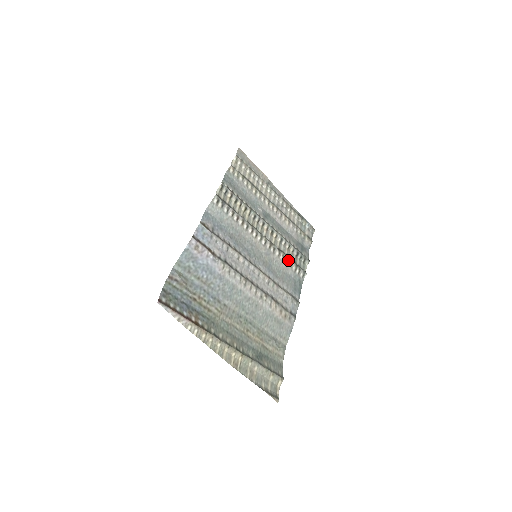
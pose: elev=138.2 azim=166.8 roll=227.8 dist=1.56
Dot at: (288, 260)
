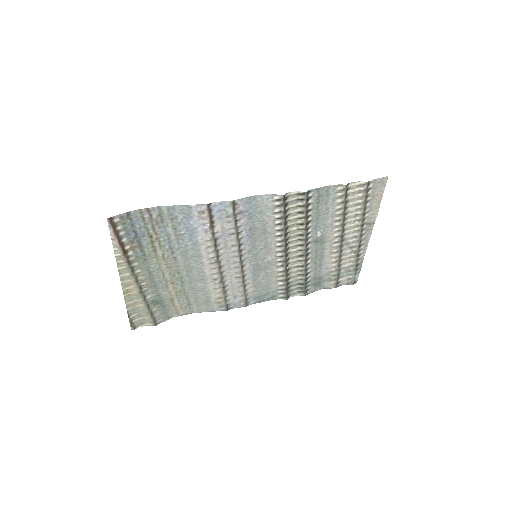
Dot at: (284, 280)
